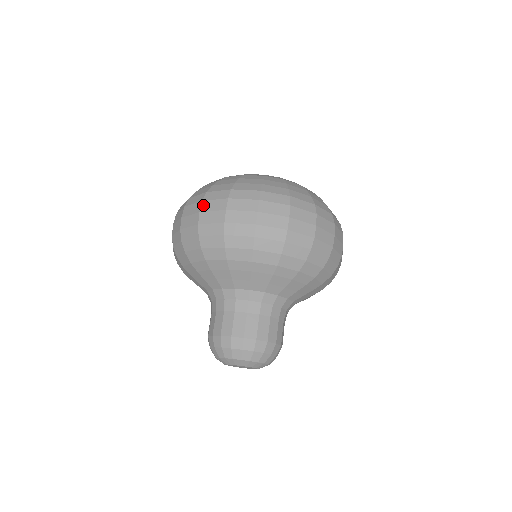
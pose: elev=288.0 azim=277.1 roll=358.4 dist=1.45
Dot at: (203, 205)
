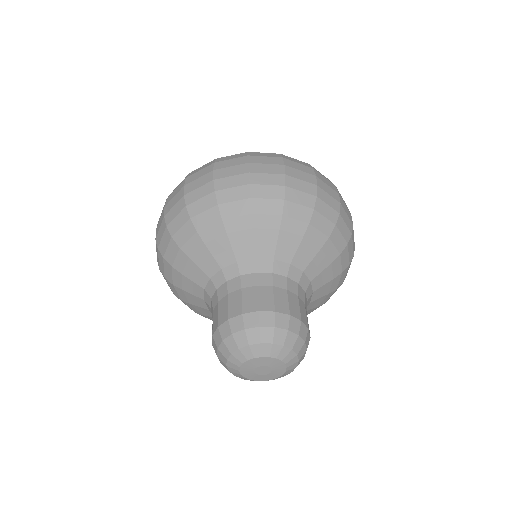
Dot at: (187, 179)
